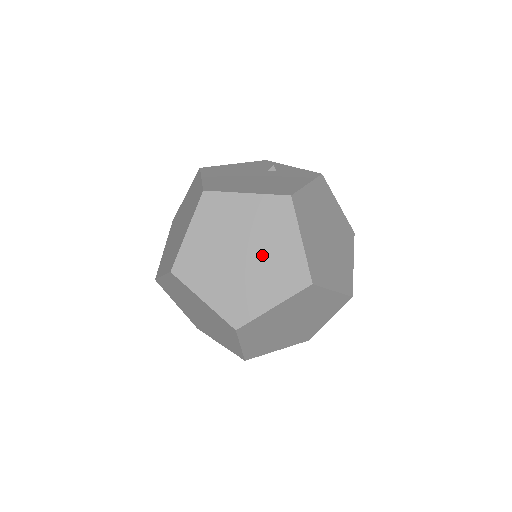
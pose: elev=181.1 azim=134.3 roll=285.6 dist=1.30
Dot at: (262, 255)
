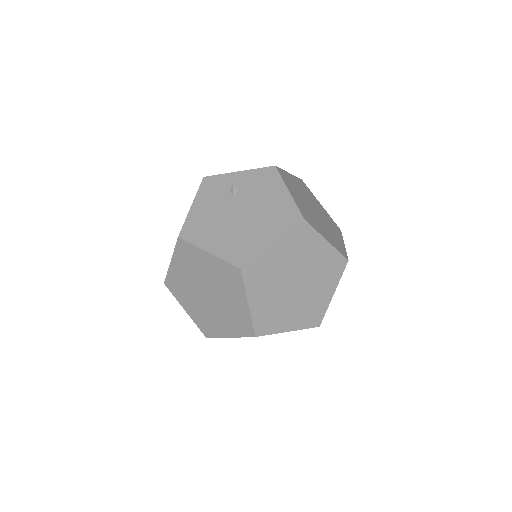
Dot at: (309, 272)
